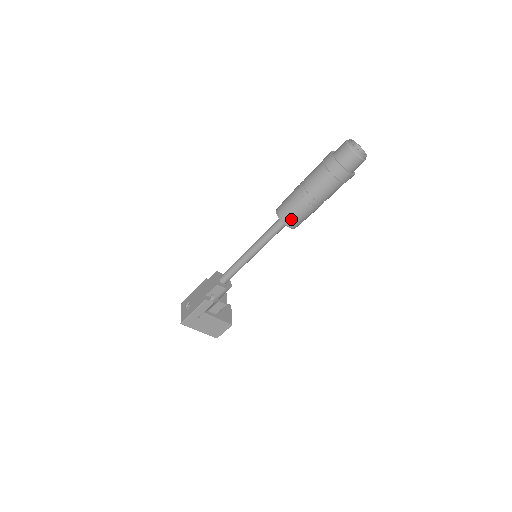
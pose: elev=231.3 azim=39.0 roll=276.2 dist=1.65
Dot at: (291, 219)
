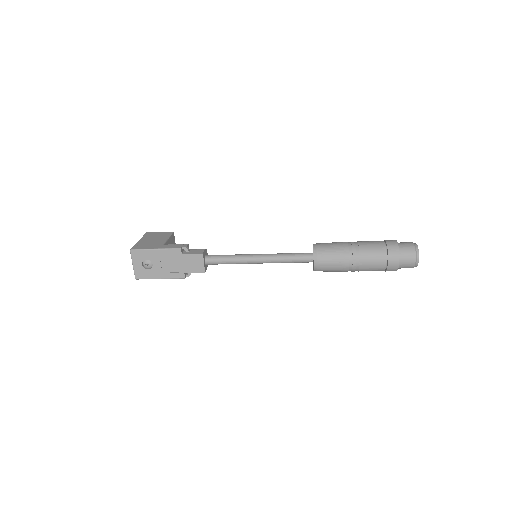
Dot at: (323, 271)
